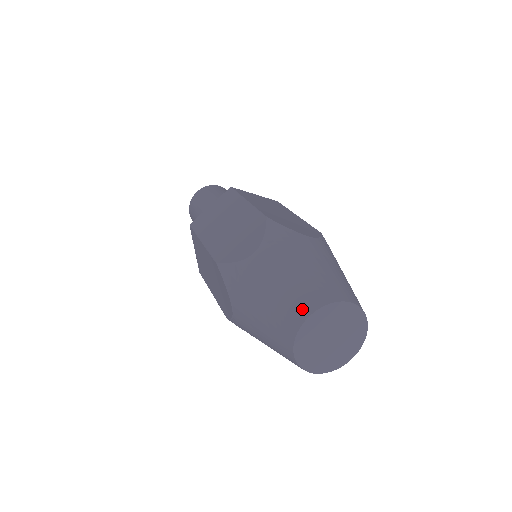
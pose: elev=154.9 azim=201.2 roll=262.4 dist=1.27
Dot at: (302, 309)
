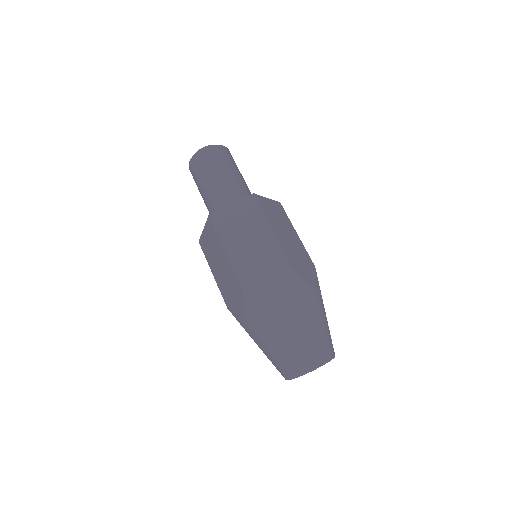
Dot at: (283, 371)
